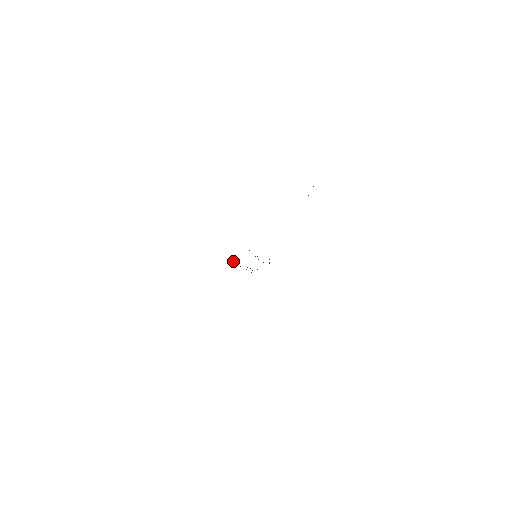
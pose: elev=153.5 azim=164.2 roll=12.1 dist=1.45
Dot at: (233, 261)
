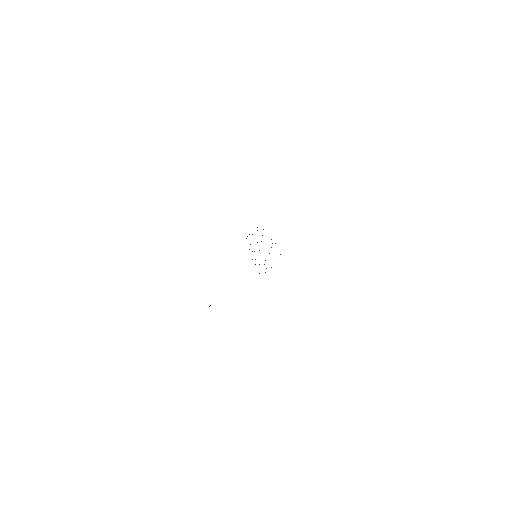
Dot at: occluded
